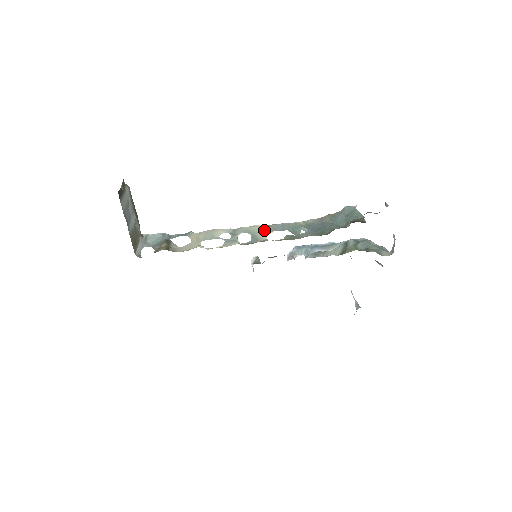
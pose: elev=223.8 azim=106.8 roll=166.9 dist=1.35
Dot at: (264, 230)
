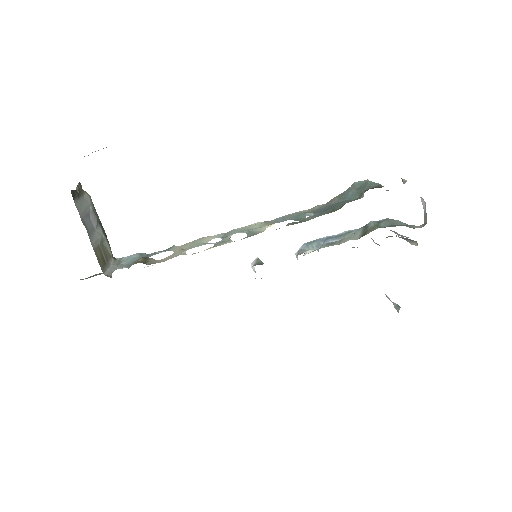
Dot at: (261, 225)
